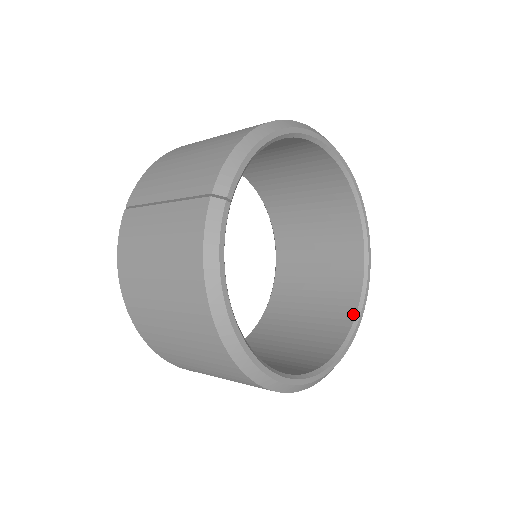
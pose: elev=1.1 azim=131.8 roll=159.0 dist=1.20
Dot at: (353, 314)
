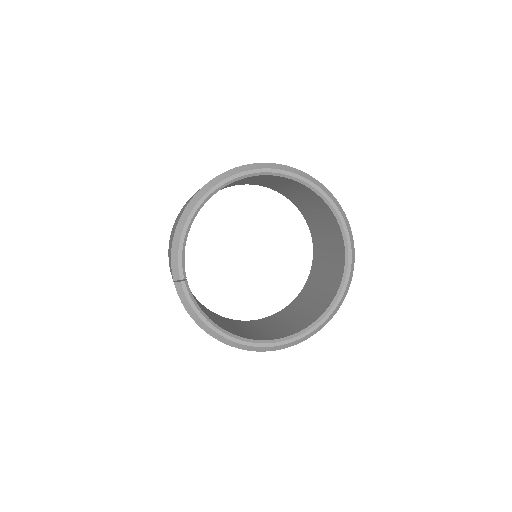
Dot at: (344, 259)
